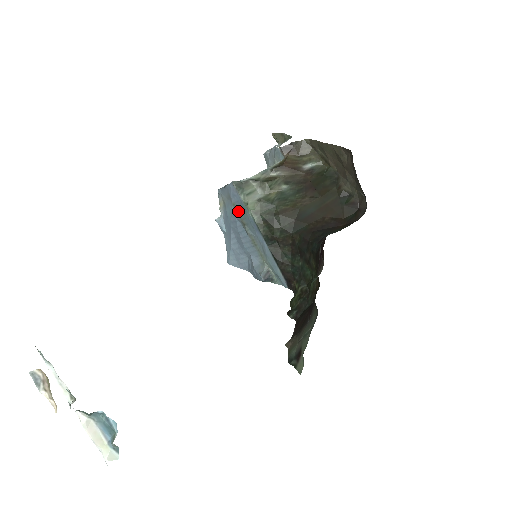
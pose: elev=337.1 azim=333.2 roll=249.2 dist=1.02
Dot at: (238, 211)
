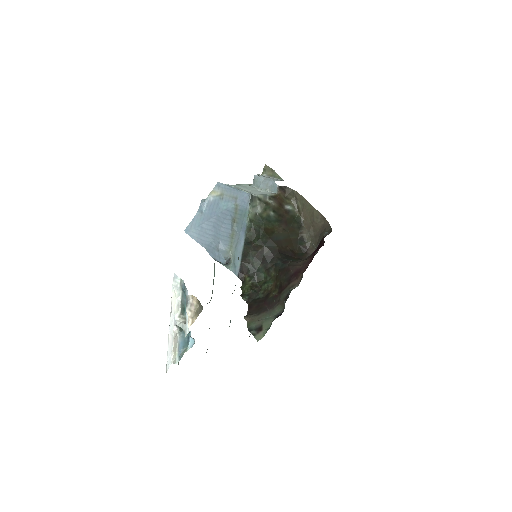
Dot at: (237, 211)
